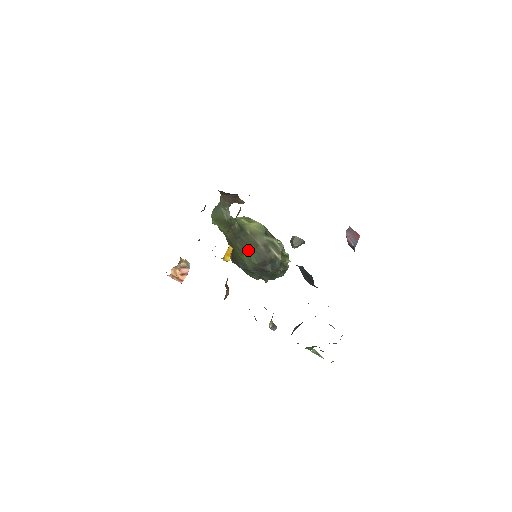
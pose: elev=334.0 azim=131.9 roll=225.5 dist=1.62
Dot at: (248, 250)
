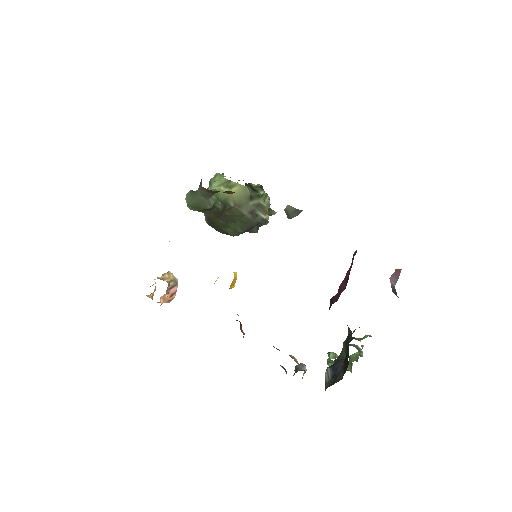
Dot at: (232, 222)
